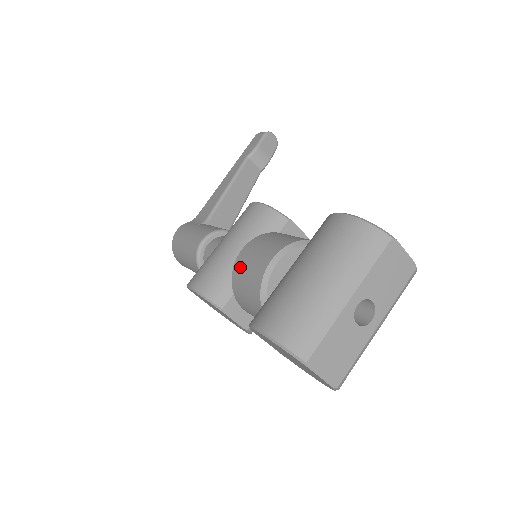
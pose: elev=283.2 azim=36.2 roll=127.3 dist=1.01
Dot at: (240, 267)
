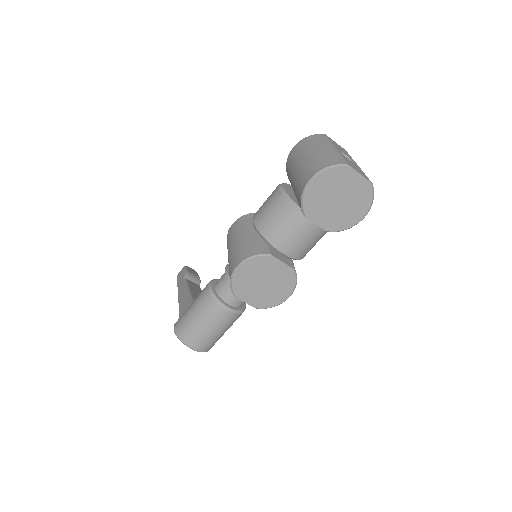
Dot at: (262, 220)
